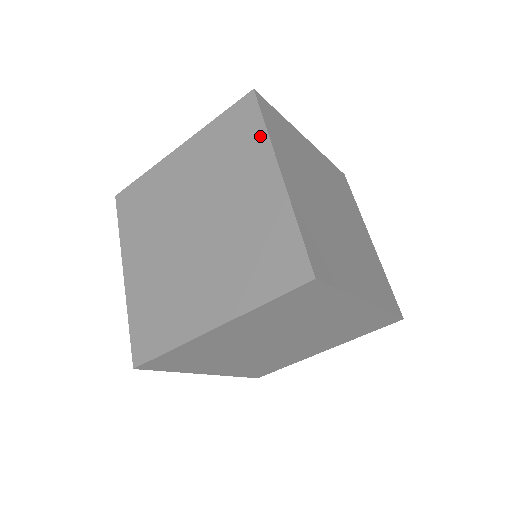
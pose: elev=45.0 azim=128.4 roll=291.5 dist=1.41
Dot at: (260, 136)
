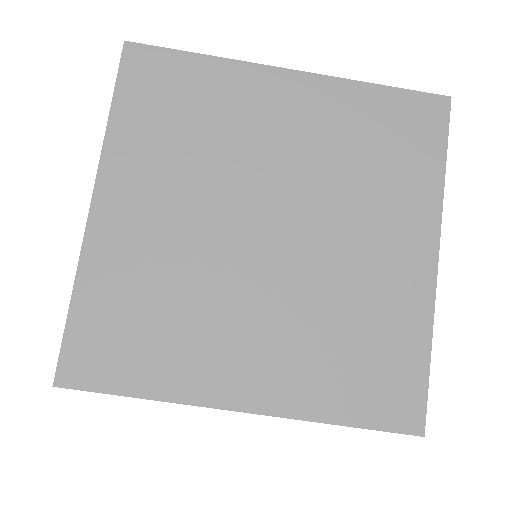
Dot at: occluded
